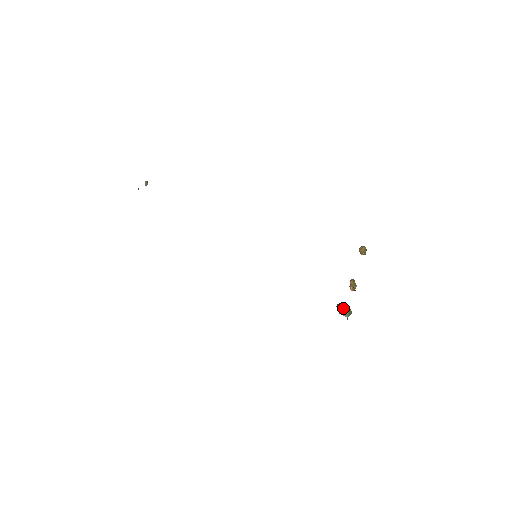
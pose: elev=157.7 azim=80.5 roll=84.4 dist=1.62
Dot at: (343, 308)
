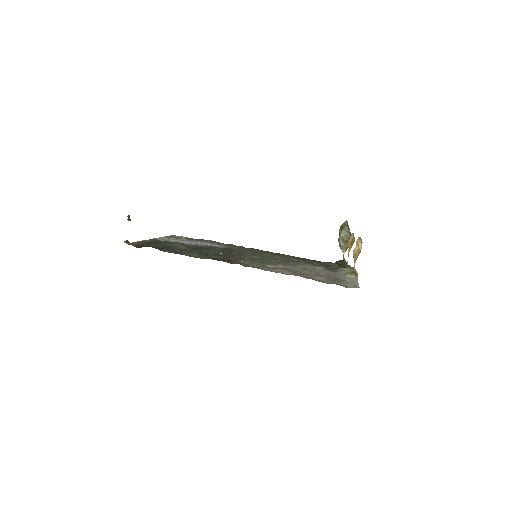
Dot at: (342, 244)
